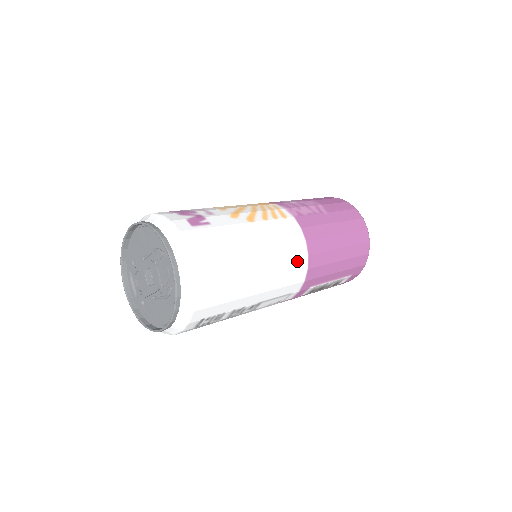
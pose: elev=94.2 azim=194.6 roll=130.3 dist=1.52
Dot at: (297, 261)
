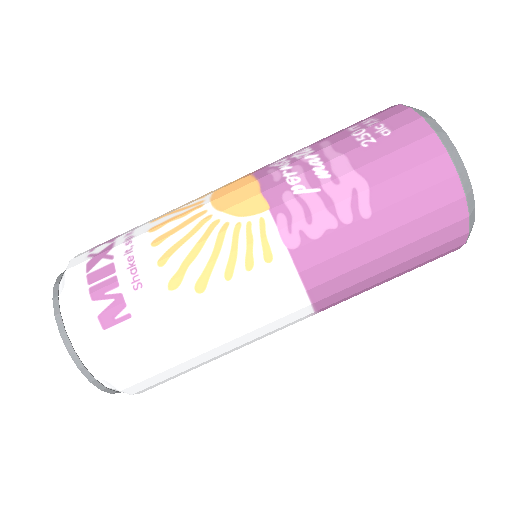
Dot at: (290, 316)
